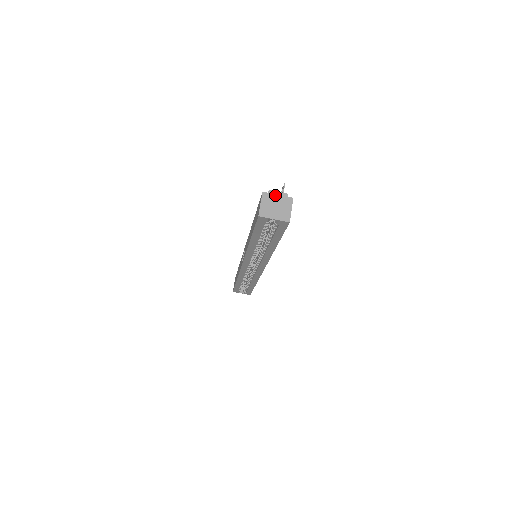
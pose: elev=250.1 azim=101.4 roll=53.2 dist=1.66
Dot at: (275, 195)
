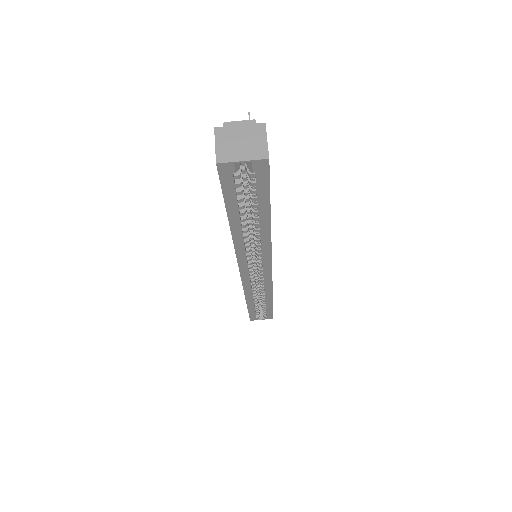
Dot at: (235, 127)
